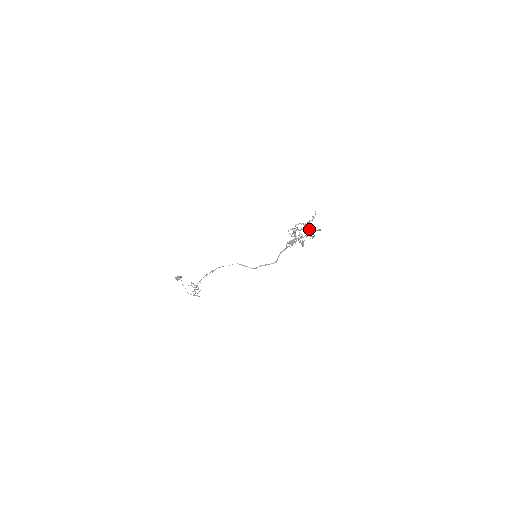
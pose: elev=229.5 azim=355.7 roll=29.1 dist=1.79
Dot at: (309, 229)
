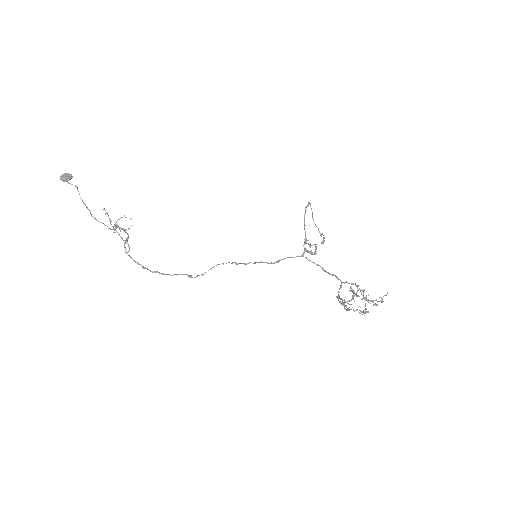
Dot at: occluded
